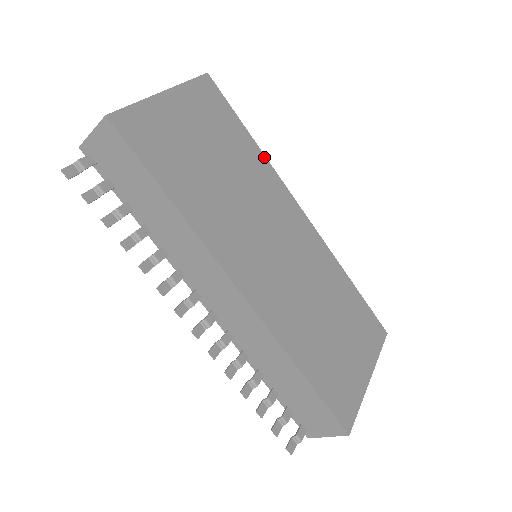
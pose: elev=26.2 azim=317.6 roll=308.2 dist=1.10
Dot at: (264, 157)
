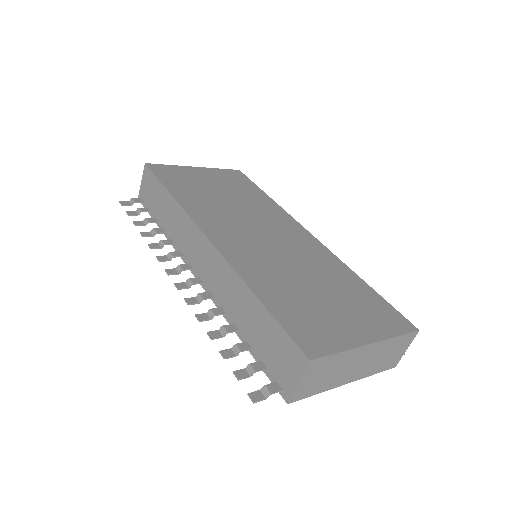
Dot at: (276, 204)
